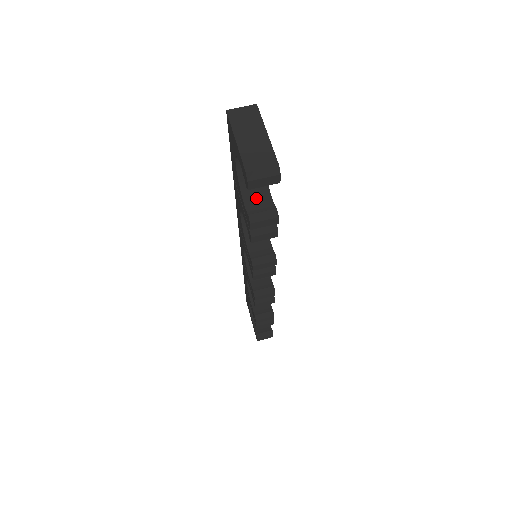
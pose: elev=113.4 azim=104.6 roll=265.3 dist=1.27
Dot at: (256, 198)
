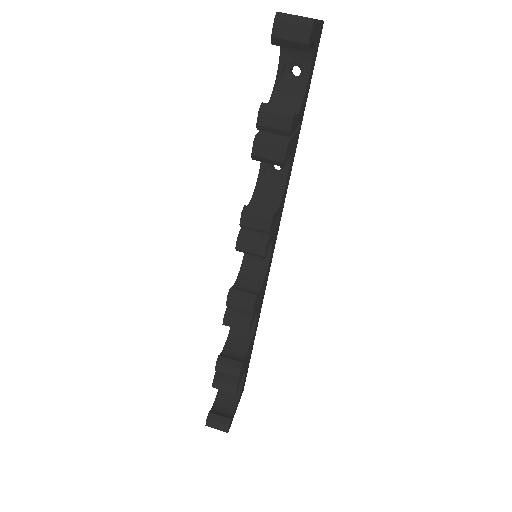
Dot at: occluded
